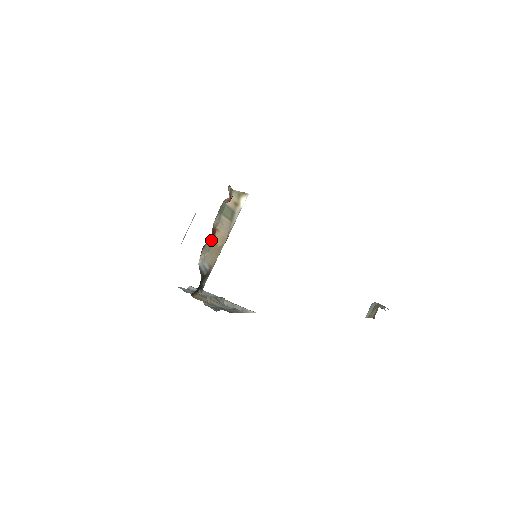
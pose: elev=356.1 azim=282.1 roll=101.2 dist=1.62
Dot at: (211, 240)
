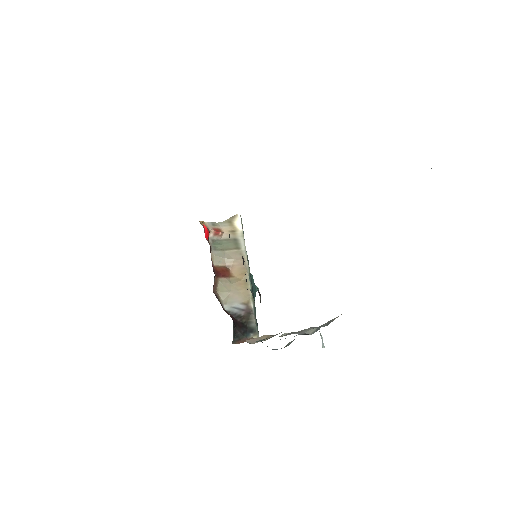
Dot at: (224, 279)
